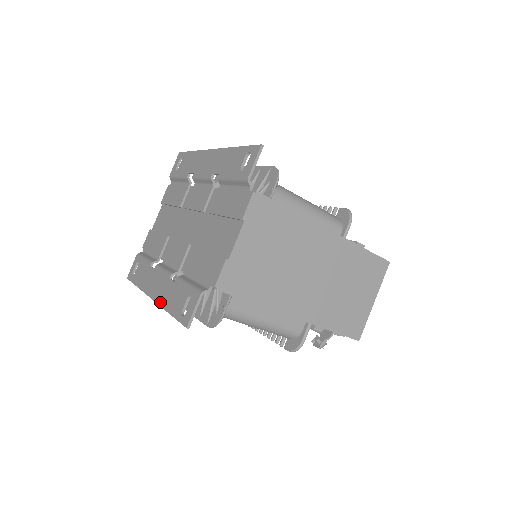
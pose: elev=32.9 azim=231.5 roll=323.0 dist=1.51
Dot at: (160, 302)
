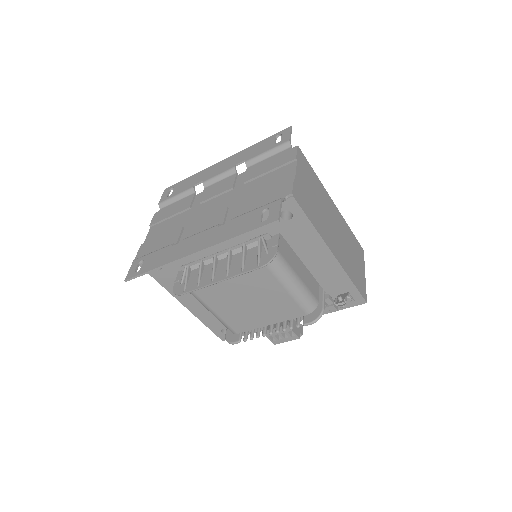
Dot at: (215, 242)
